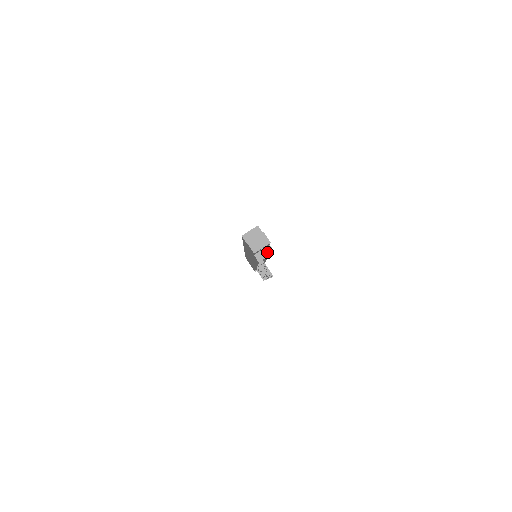
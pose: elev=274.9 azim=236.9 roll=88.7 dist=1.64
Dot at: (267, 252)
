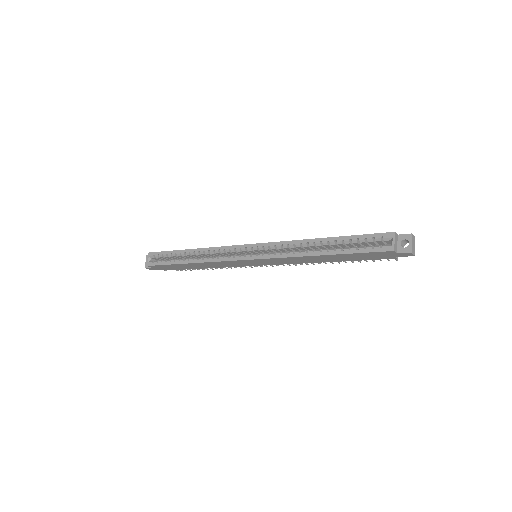
Dot at: occluded
